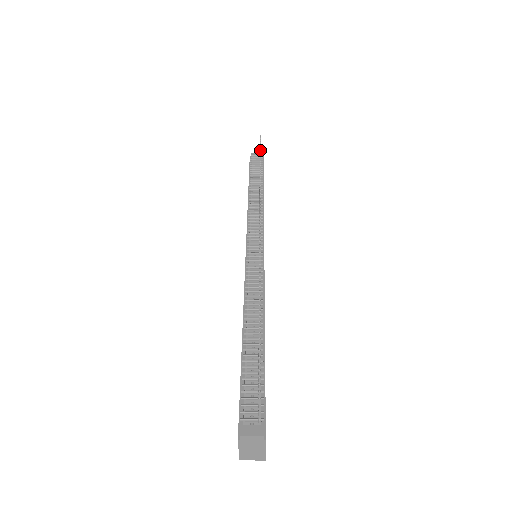
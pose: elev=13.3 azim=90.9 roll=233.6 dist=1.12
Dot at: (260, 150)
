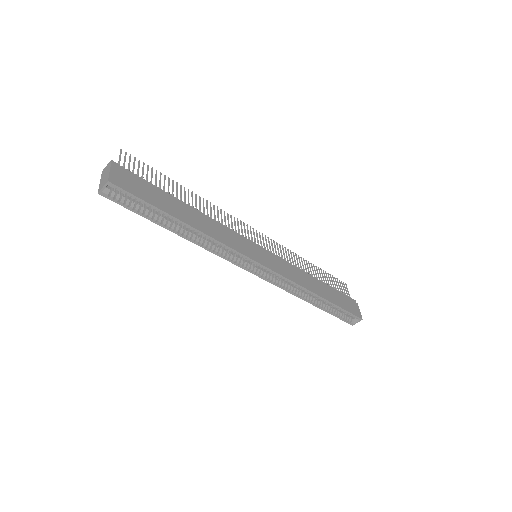
Dot at: (327, 273)
